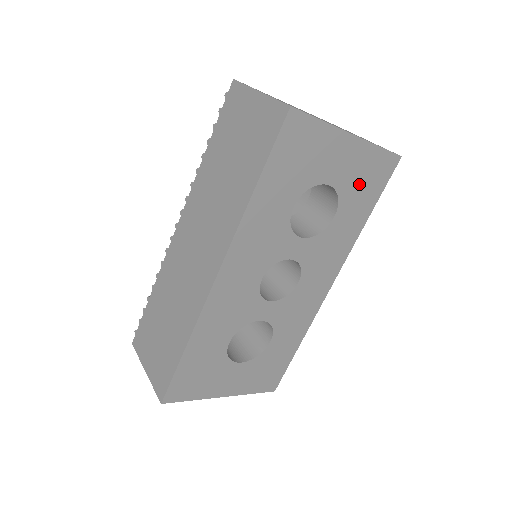
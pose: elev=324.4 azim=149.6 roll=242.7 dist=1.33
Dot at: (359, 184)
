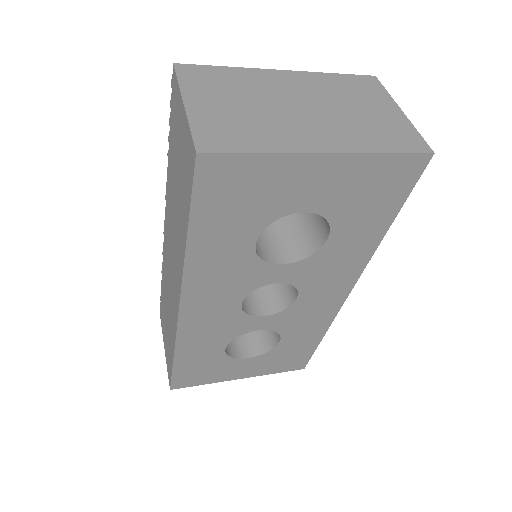
Dot at: (359, 199)
